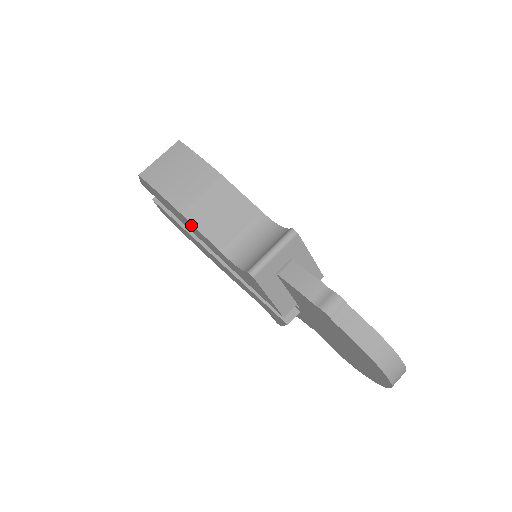
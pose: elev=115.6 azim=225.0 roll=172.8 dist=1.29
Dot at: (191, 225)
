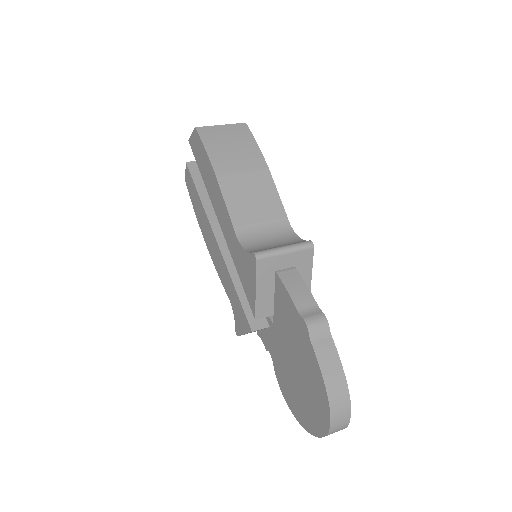
Dot at: (218, 192)
